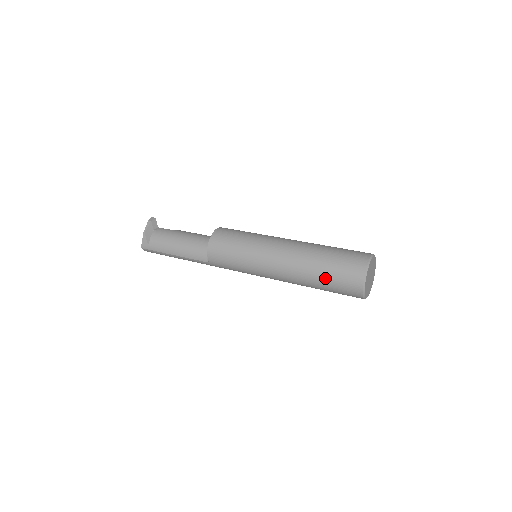
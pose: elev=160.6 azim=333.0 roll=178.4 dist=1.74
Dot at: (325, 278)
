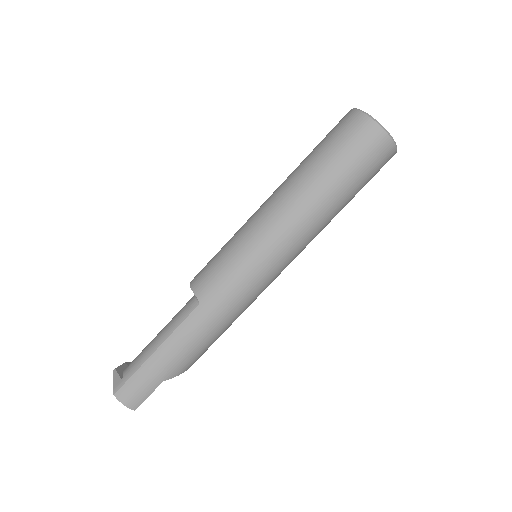
Dot at: (321, 151)
